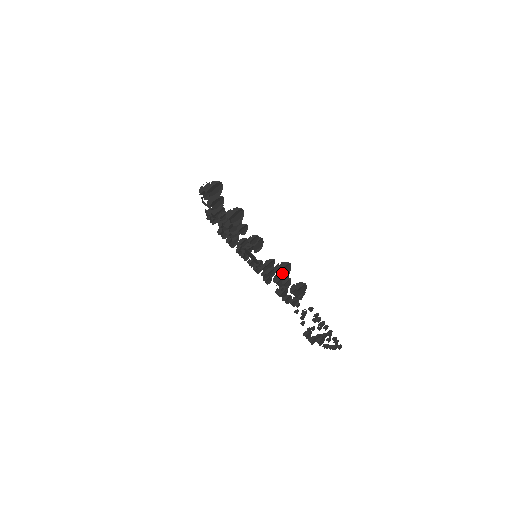
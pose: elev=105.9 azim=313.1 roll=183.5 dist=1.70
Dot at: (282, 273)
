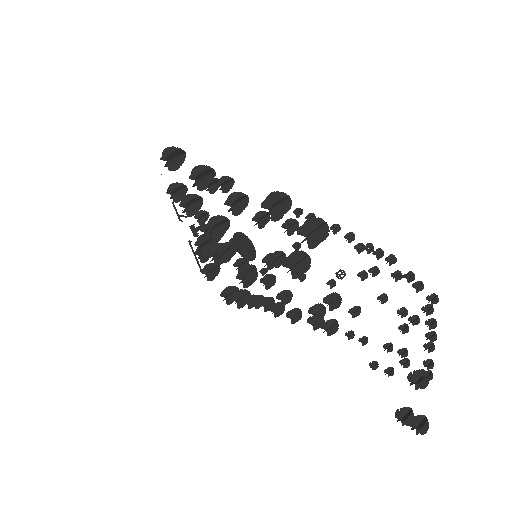
Dot at: (275, 205)
